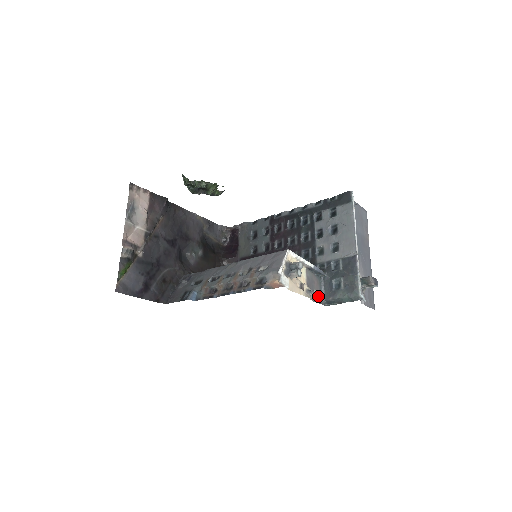
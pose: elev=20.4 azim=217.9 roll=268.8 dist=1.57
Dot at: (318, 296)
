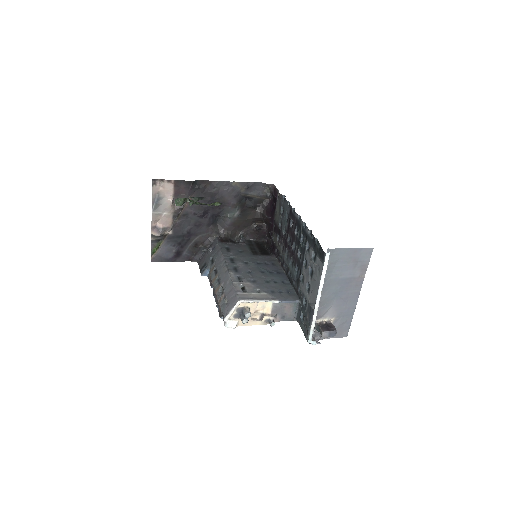
Dot at: (289, 315)
